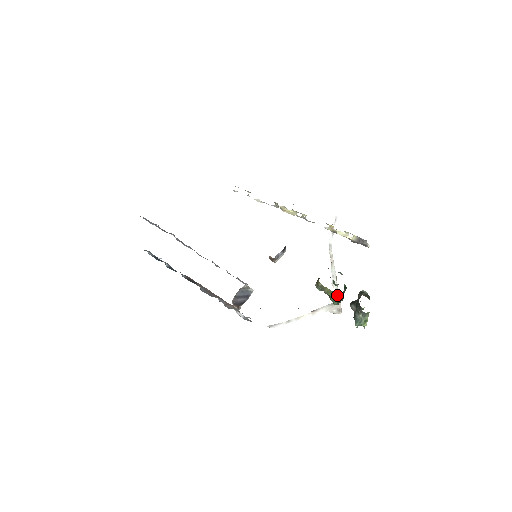
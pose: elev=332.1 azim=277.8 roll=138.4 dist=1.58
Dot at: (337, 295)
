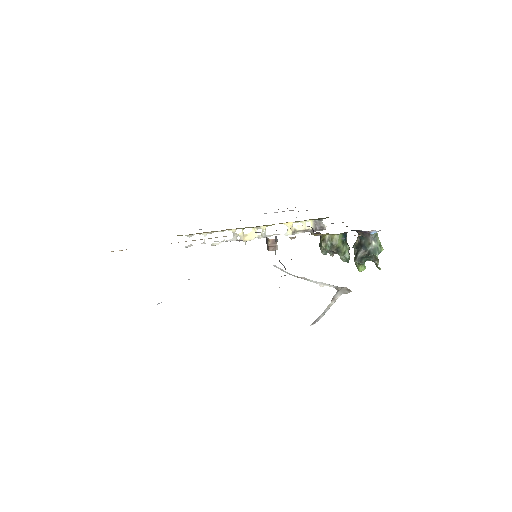
Dot at: (345, 239)
